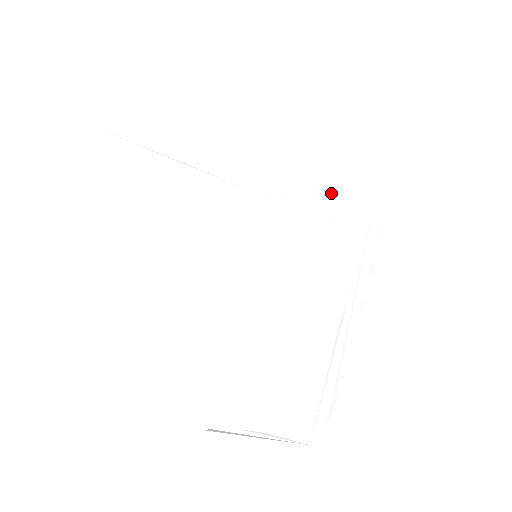
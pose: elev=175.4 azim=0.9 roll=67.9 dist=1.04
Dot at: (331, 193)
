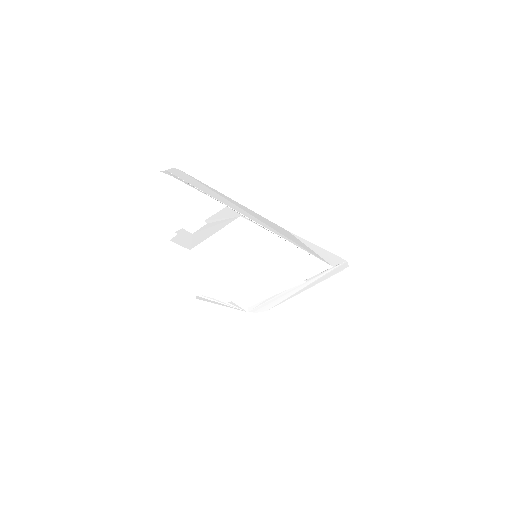
Dot at: (324, 249)
